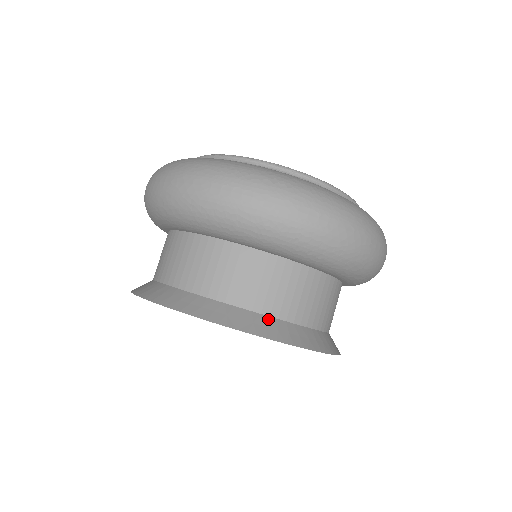
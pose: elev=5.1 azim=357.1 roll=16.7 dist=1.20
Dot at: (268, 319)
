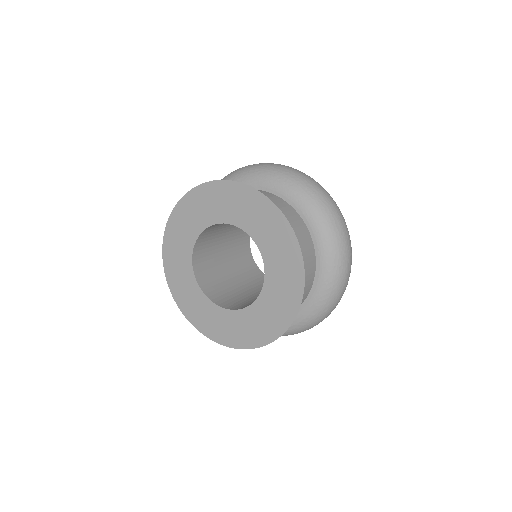
Dot at: occluded
